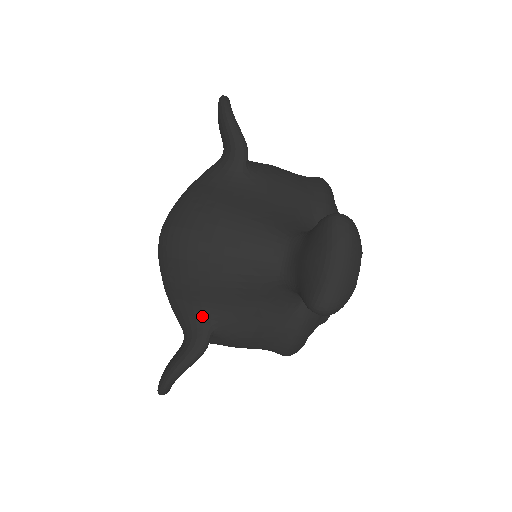
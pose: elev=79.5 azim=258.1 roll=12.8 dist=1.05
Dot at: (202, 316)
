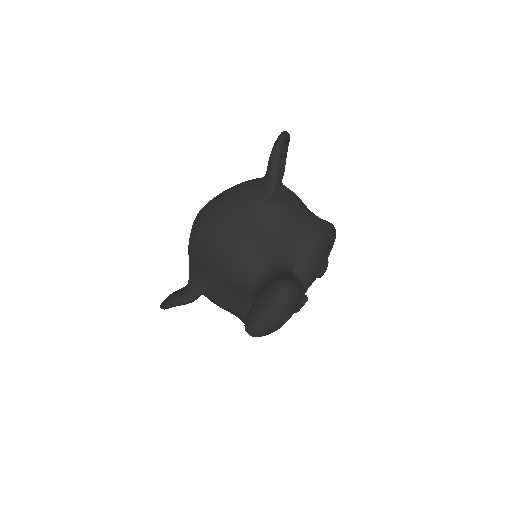
Dot at: (200, 281)
